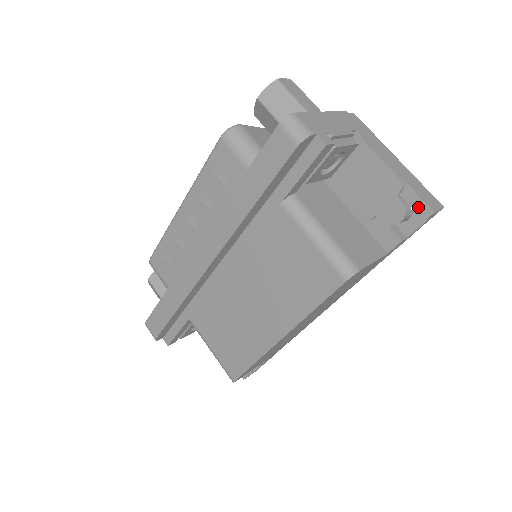
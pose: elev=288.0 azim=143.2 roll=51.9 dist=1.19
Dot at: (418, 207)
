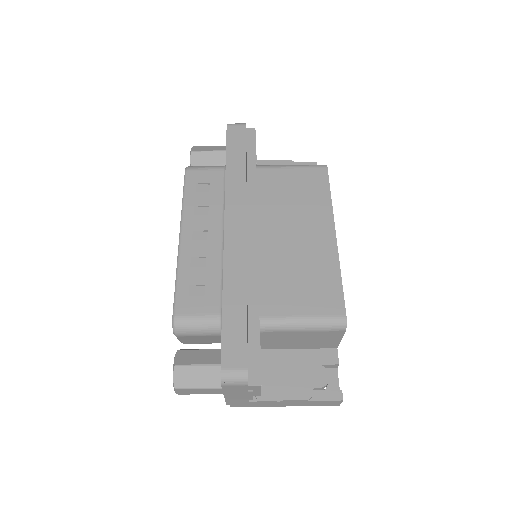
Dot at: occluded
